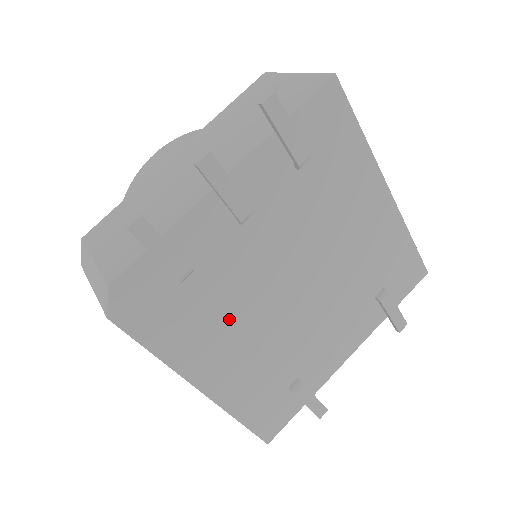
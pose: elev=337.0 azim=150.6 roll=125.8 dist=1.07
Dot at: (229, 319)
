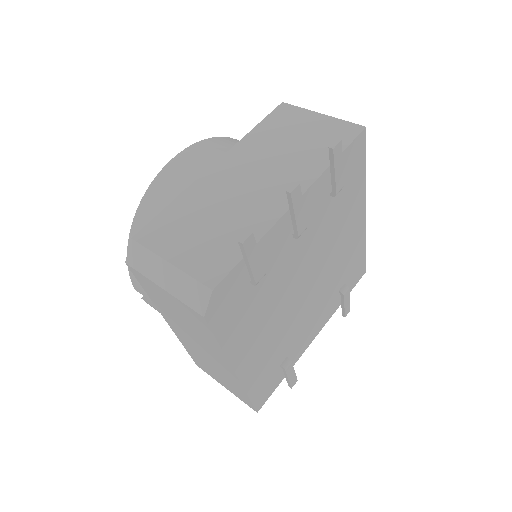
Dot at: (267, 313)
